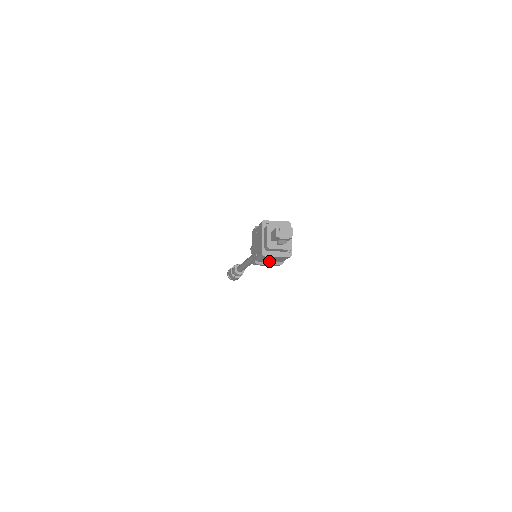
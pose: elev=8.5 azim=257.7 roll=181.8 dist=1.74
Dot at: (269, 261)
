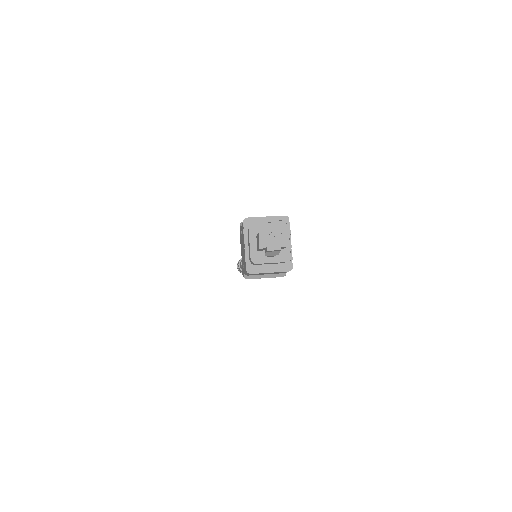
Dot at: (264, 274)
